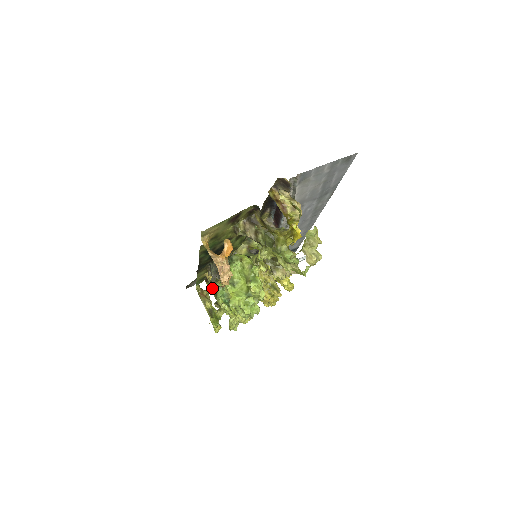
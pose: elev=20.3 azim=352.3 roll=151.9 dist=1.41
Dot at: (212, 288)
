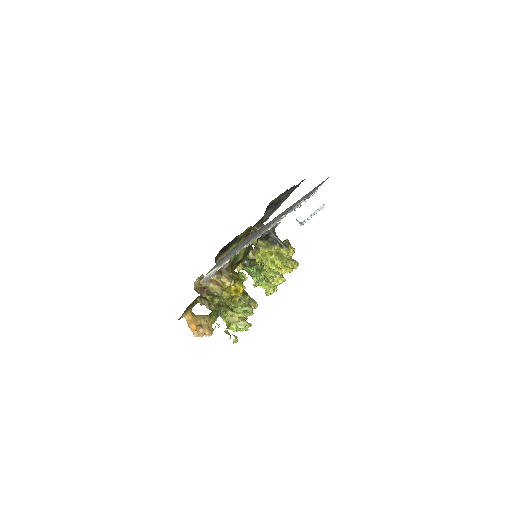
Dot at: occluded
